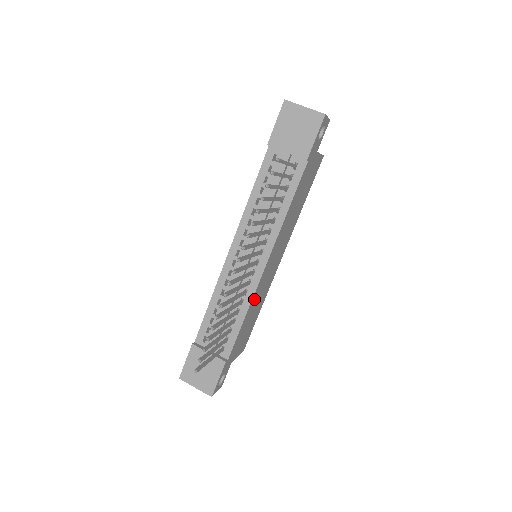
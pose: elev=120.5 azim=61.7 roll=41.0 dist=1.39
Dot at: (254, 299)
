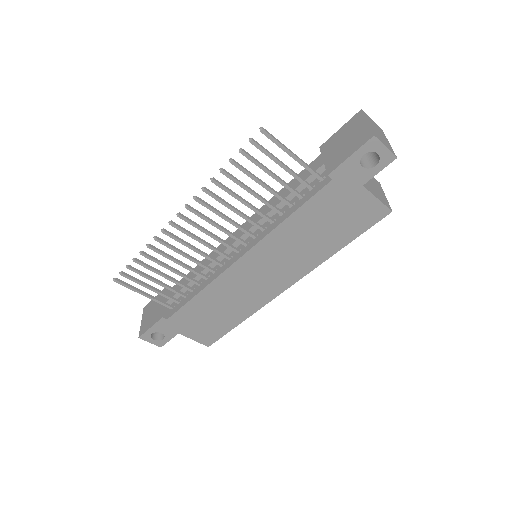
Dot at: (219, 286)
